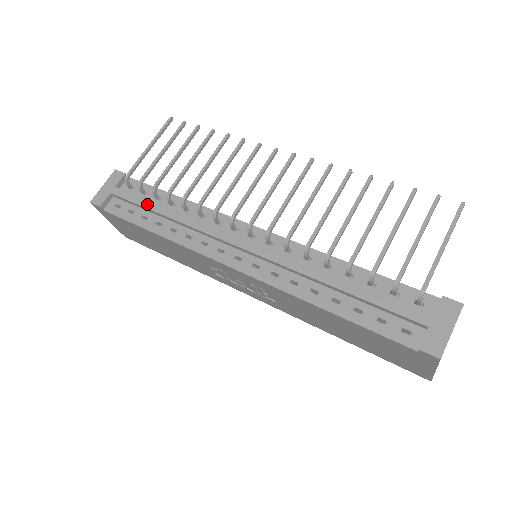
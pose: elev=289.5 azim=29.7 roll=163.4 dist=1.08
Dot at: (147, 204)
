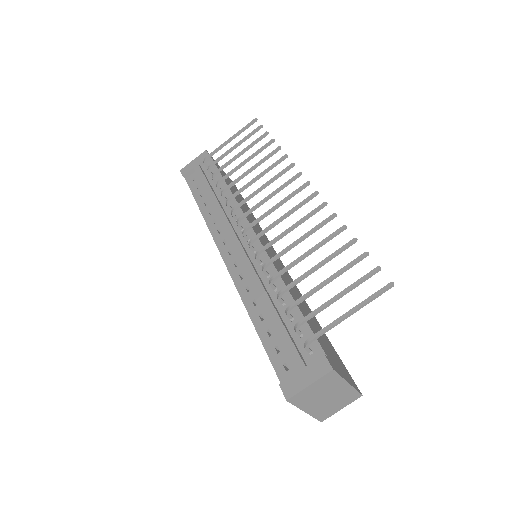
Dot at: (206, 185)
